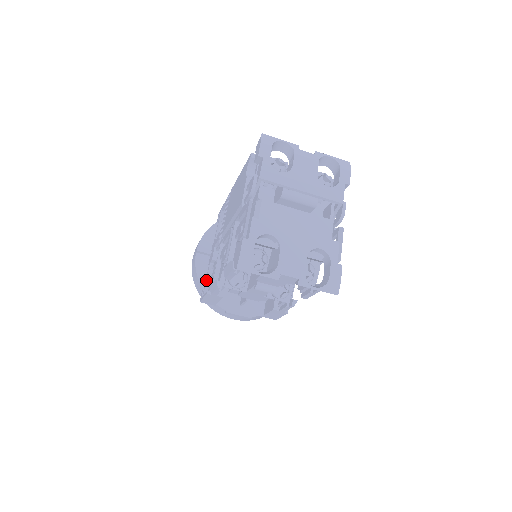
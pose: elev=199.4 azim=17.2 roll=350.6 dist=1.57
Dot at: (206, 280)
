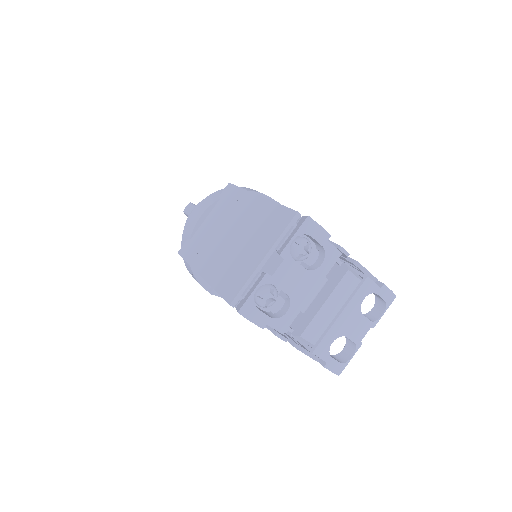
Dot at: occluded
